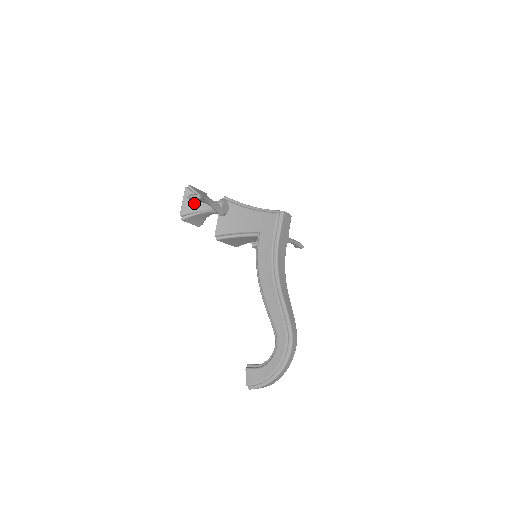
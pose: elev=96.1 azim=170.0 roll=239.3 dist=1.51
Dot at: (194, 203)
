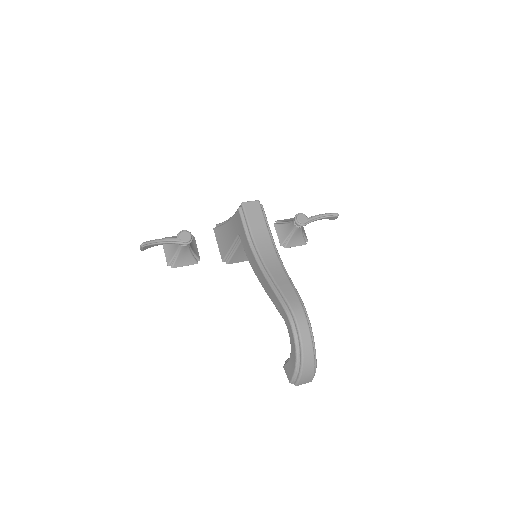
Dot at: (171, 249)
